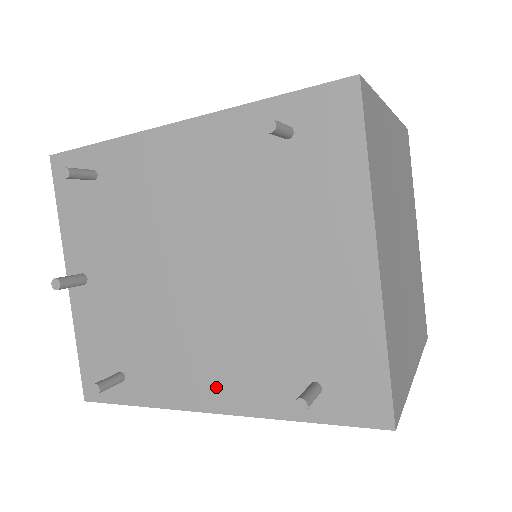
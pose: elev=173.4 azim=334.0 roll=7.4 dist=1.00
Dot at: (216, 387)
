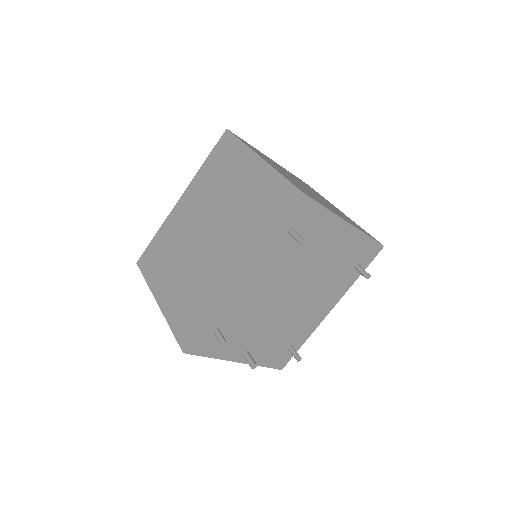
Dot at: (326, 305)
